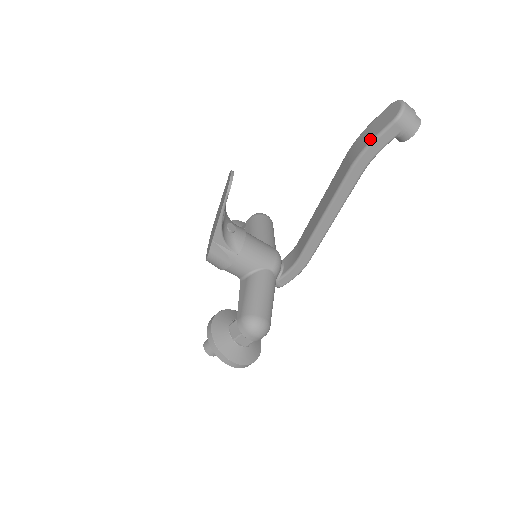
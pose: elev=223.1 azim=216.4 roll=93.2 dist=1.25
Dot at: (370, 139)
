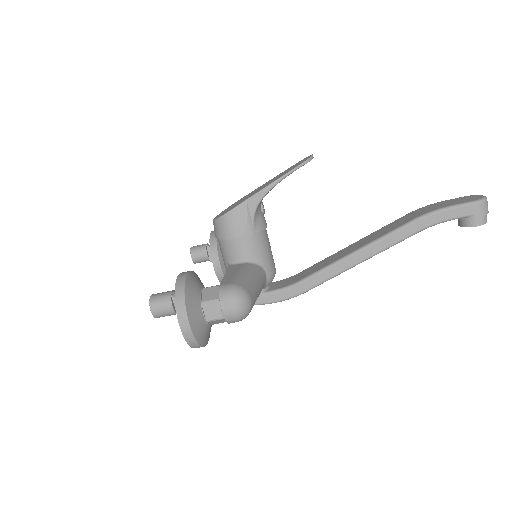
Dot at: (447, 205)
